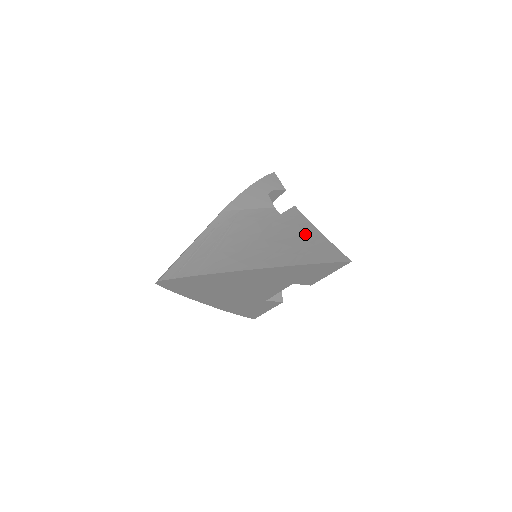
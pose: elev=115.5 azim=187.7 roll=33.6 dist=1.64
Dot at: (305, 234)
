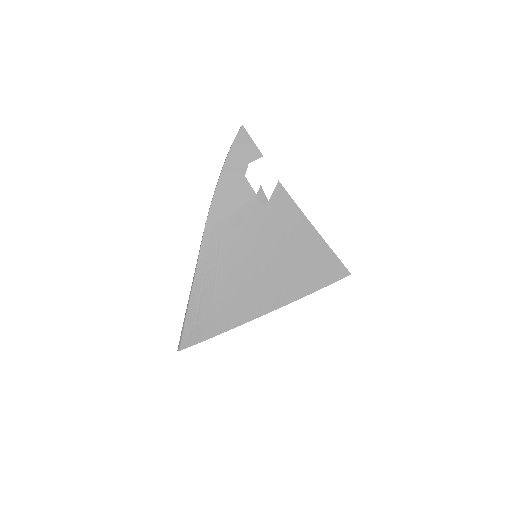
Dot at: (297, 238)
